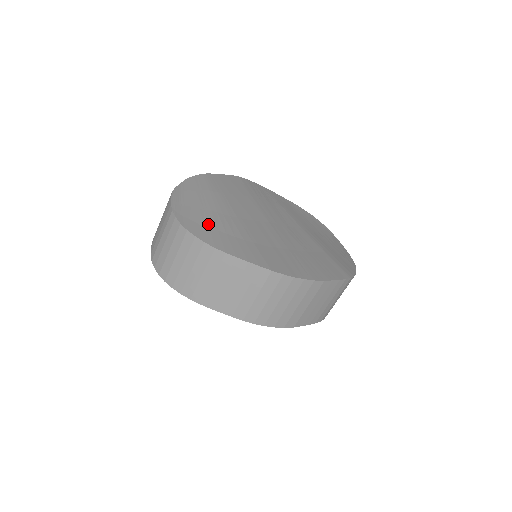
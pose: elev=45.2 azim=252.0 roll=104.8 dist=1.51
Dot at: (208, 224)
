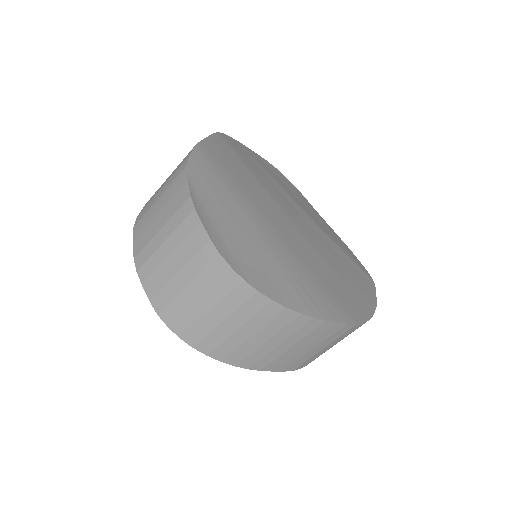
Dot at: (267, 265)
